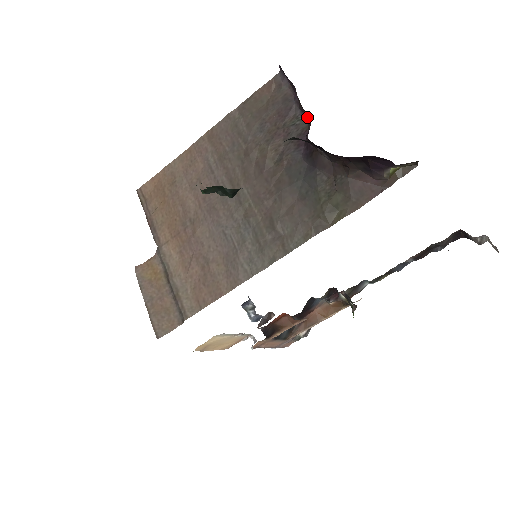
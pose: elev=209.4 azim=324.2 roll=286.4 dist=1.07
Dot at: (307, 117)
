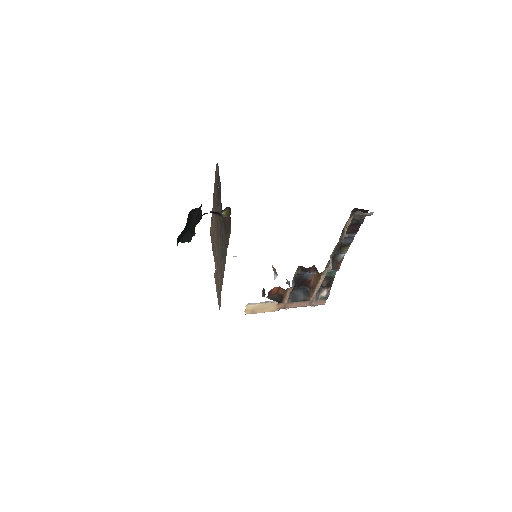
Dot at: occluded
